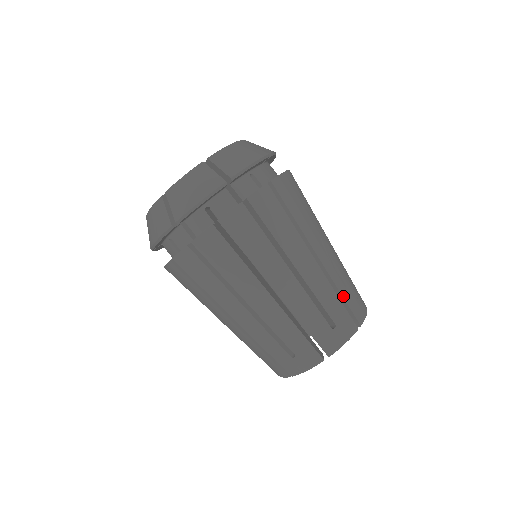
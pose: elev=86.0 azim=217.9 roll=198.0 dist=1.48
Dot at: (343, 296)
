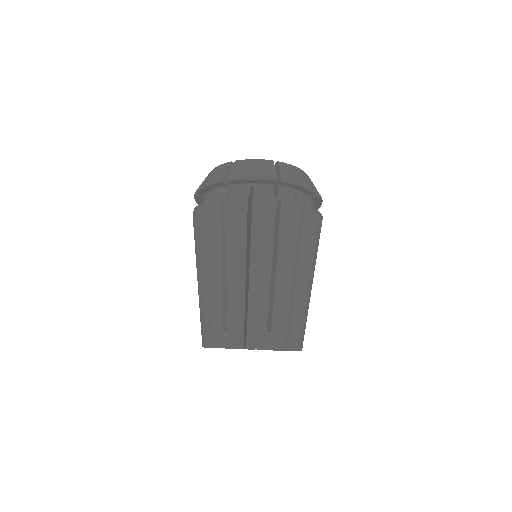
Dot at: (292, 318)
